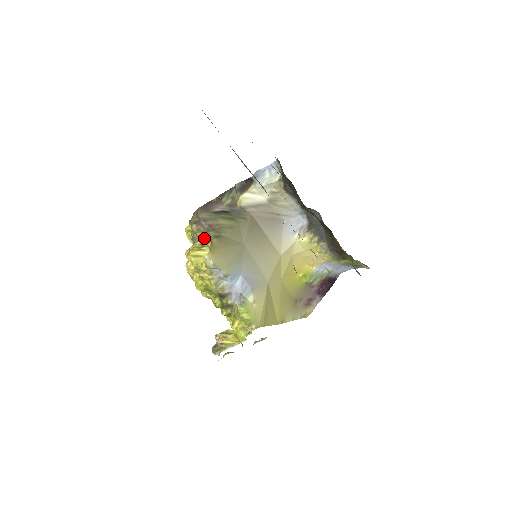
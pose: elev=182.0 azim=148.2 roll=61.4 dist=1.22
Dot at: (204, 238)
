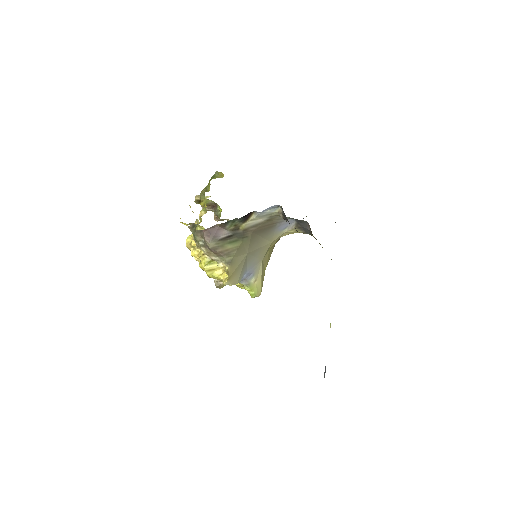
Dot at: occluded
